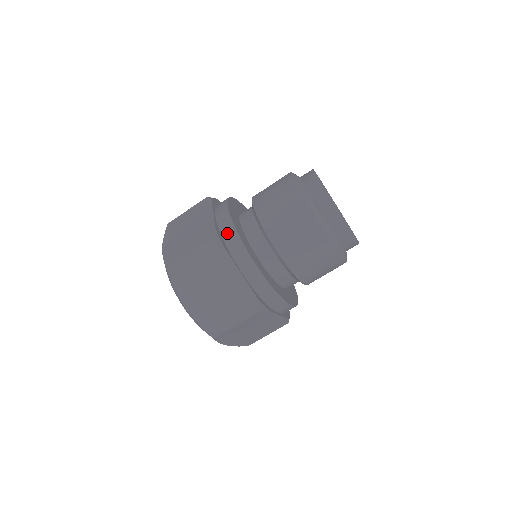
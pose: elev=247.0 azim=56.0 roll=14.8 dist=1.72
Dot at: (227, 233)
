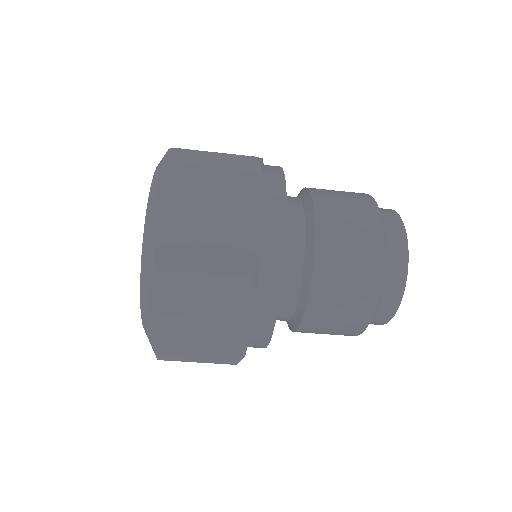
Dot at: (271, 174)
